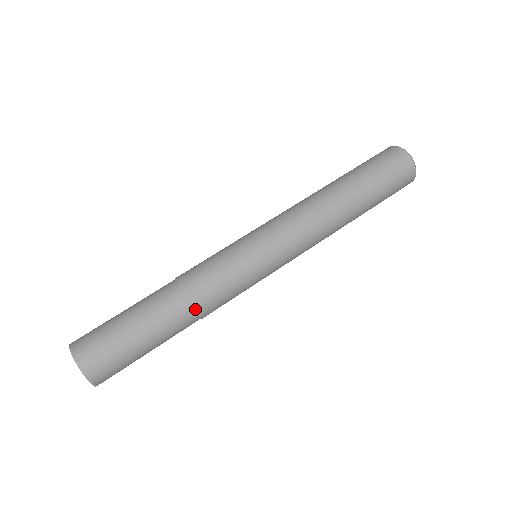
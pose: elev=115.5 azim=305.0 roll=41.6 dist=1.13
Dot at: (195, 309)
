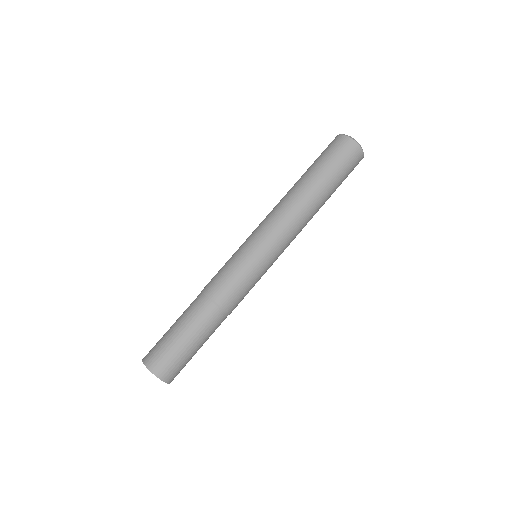
Dot at: (227, 314)
